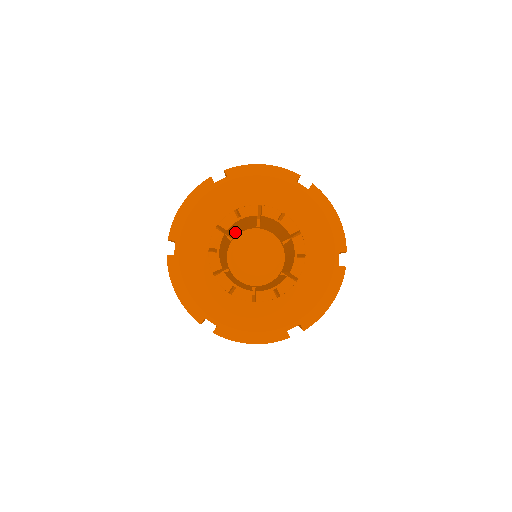
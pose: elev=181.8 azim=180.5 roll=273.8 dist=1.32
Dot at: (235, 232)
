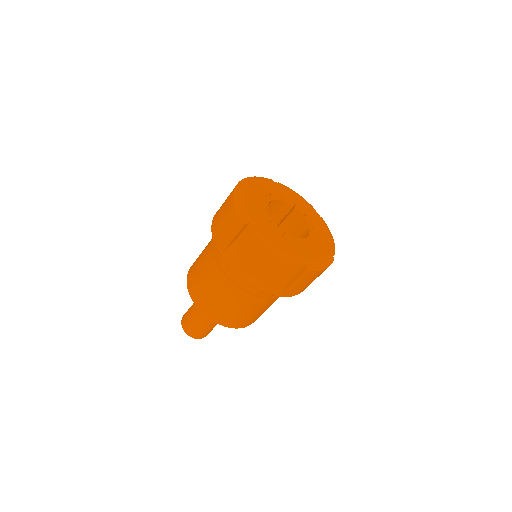
Dot at: occluded
